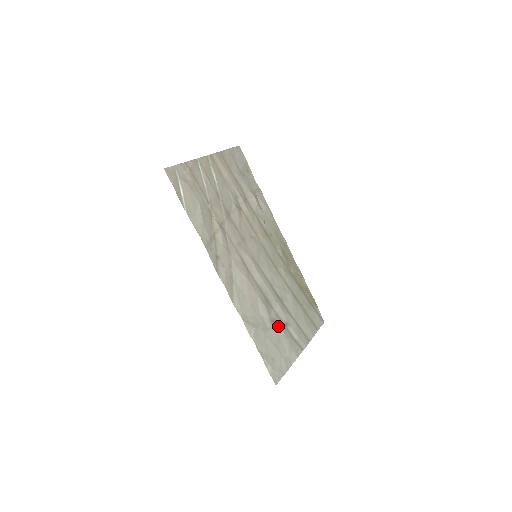
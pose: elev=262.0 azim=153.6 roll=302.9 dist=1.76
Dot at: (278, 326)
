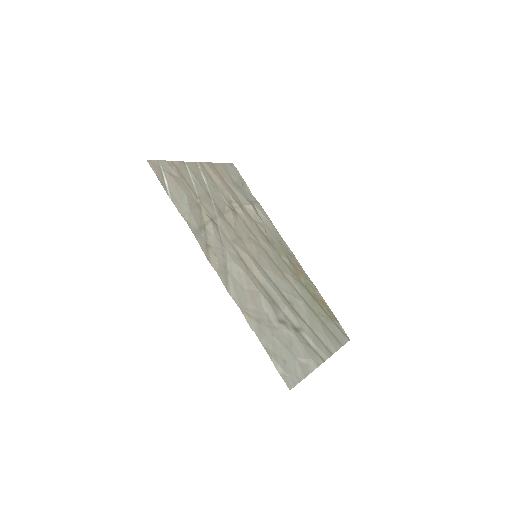
Dot at: (288, 328)
